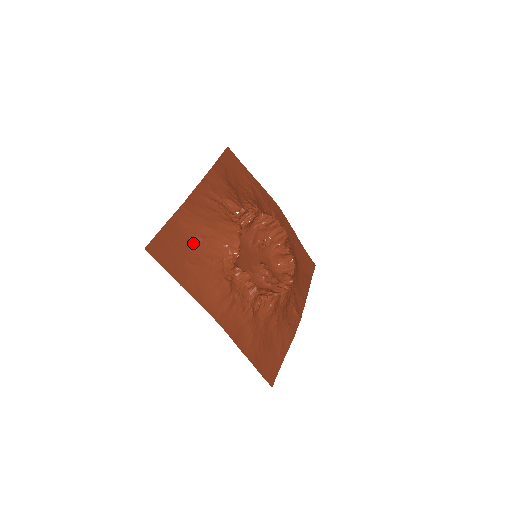
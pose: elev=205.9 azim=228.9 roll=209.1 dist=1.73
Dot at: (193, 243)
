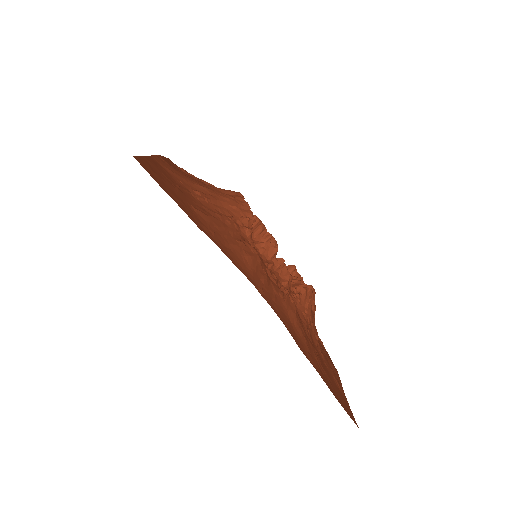
Dot at: (189, 193)
